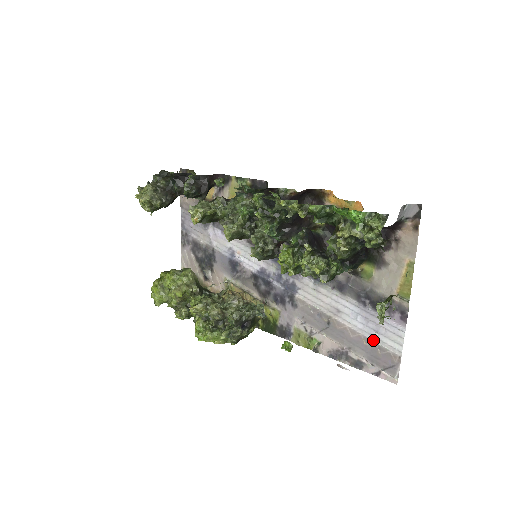
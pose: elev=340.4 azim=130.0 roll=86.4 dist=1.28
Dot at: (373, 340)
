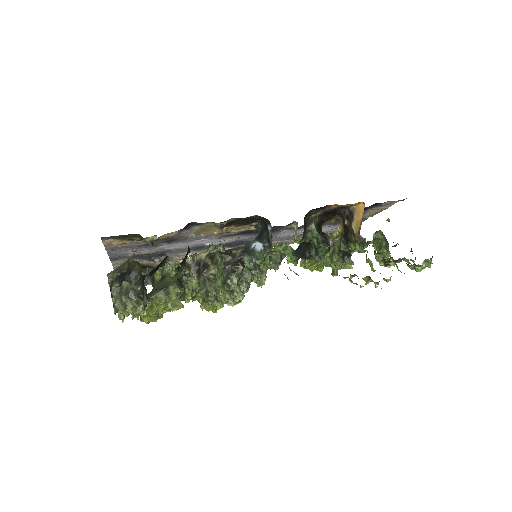
Dot at: (335, 230)
